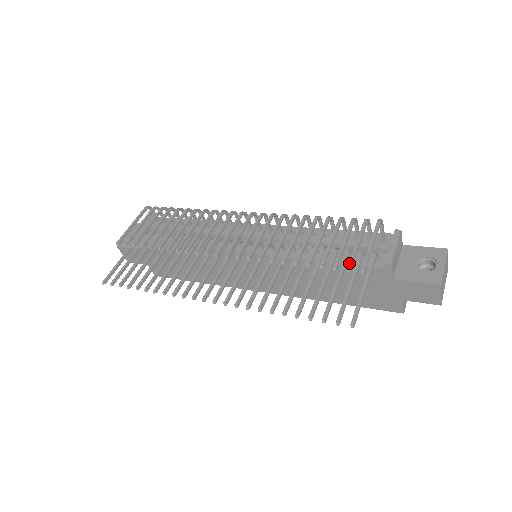
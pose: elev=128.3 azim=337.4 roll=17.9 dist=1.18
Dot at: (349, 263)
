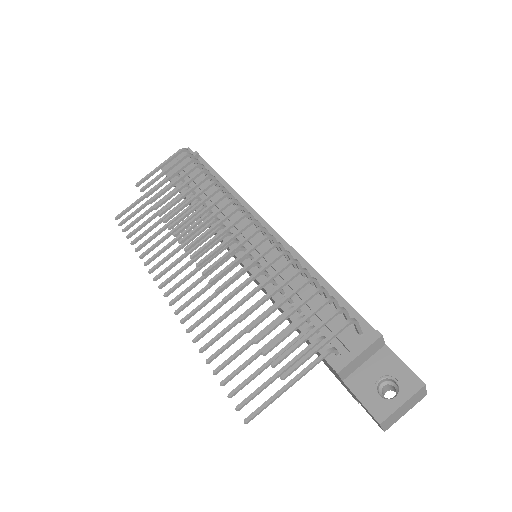
Dot at: (279, 358)
